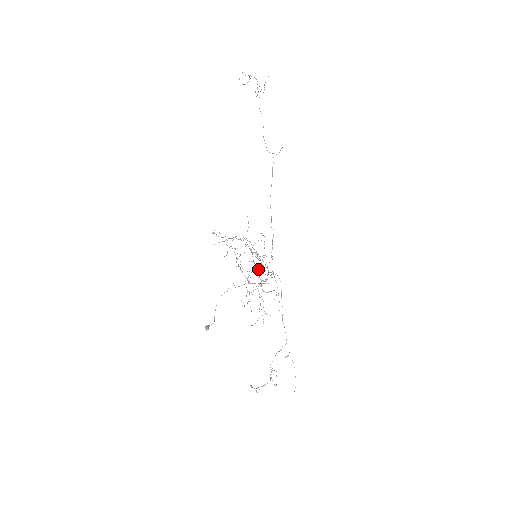
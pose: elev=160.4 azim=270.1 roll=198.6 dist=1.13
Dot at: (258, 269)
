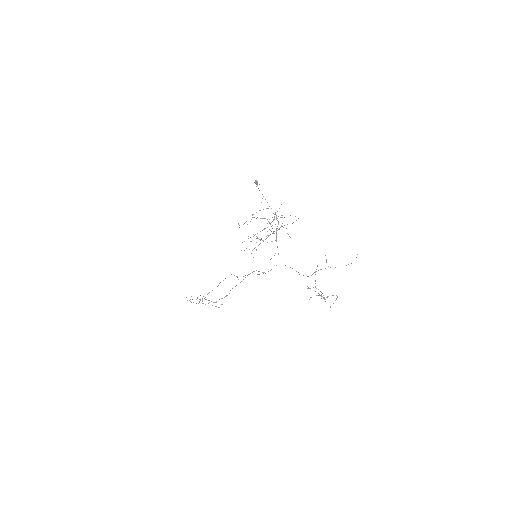
Dot at: occluded
